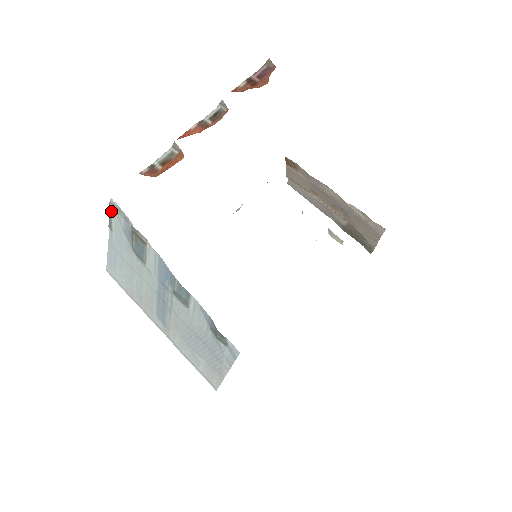
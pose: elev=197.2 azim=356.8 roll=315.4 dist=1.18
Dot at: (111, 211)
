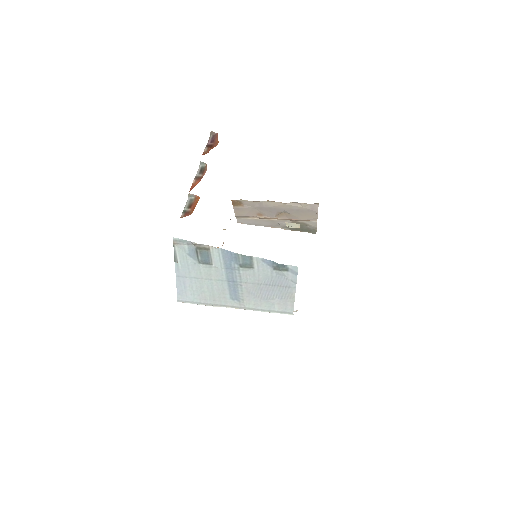
Dot at: (174, 248)
